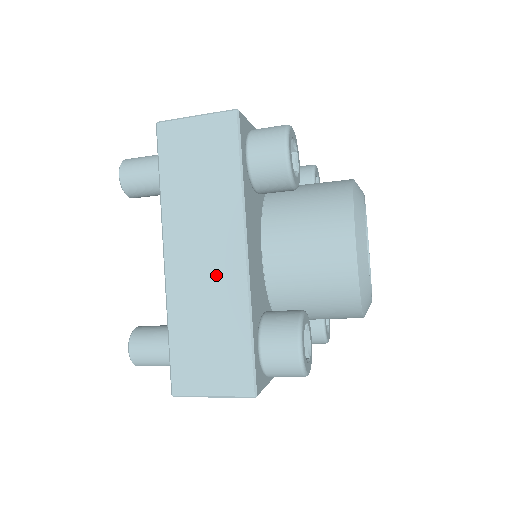
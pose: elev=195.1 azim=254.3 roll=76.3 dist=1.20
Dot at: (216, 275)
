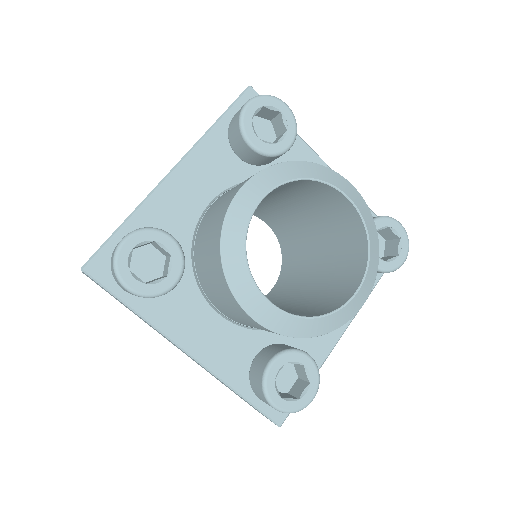
Dot at: occluded
